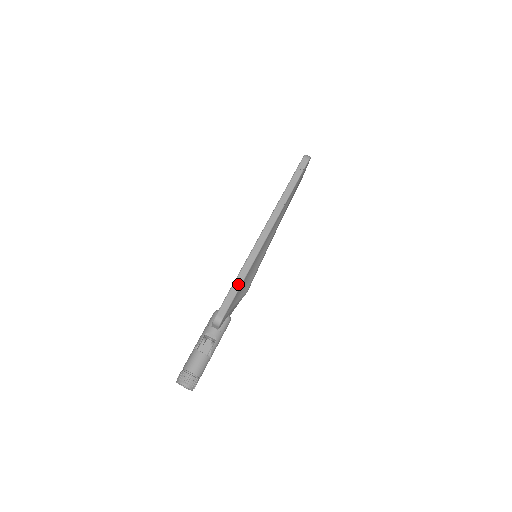
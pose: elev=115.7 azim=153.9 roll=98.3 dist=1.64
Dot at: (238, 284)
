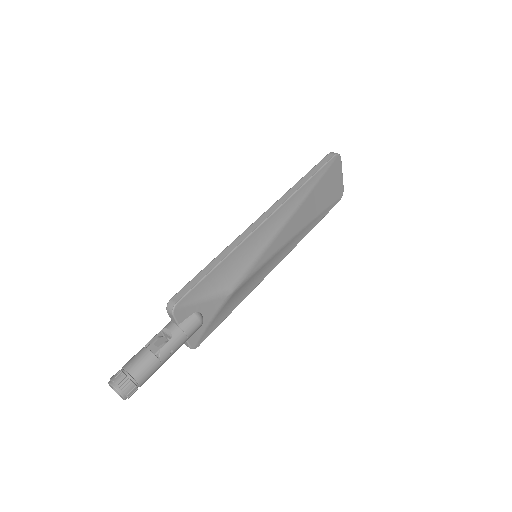
Dot at: (209, 268)
